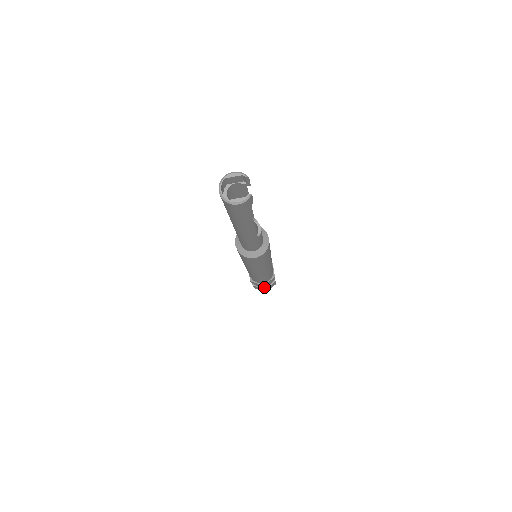
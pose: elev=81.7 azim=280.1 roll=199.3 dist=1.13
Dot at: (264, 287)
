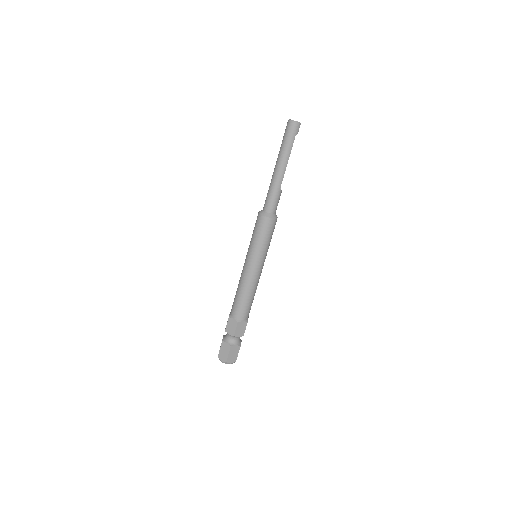
Dot at: (235, 331)
